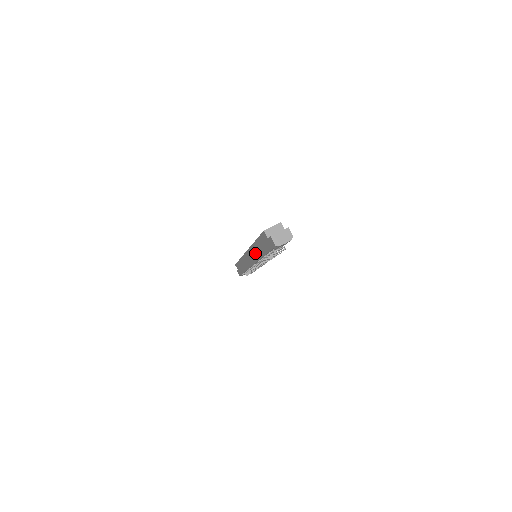
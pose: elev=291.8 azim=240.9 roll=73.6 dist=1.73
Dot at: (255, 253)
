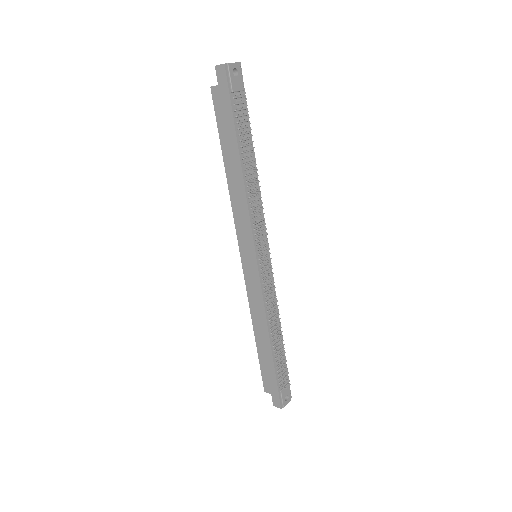
Dot at: (238, 199)
